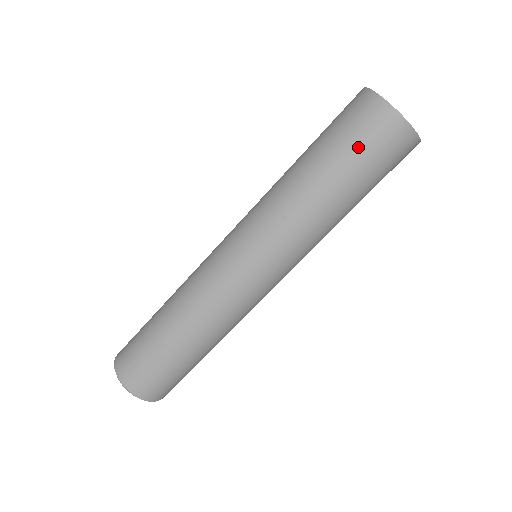
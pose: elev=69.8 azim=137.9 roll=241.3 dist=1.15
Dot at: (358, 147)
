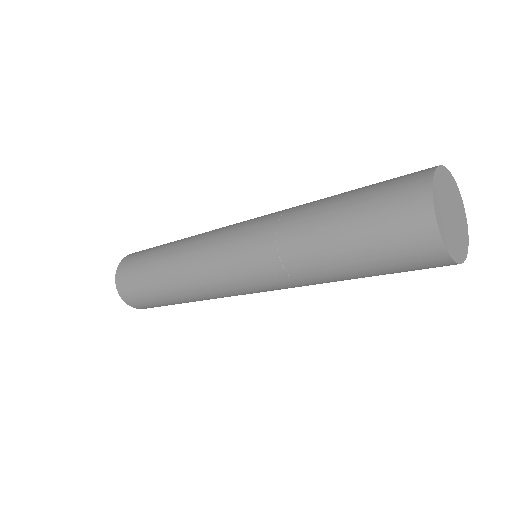
Dot at: (385, 258)
